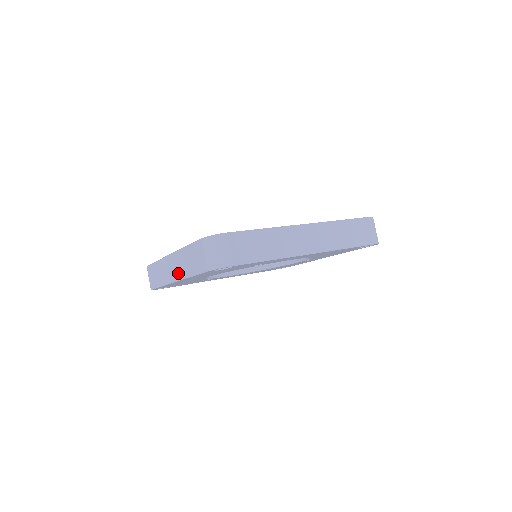
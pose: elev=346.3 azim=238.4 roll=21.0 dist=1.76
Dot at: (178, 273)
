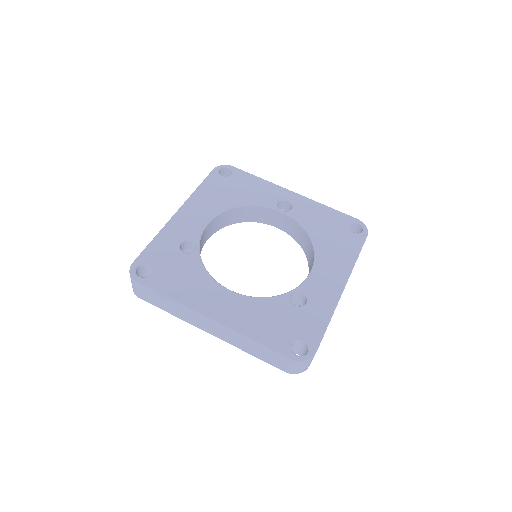
Dot at: (224, 338)
